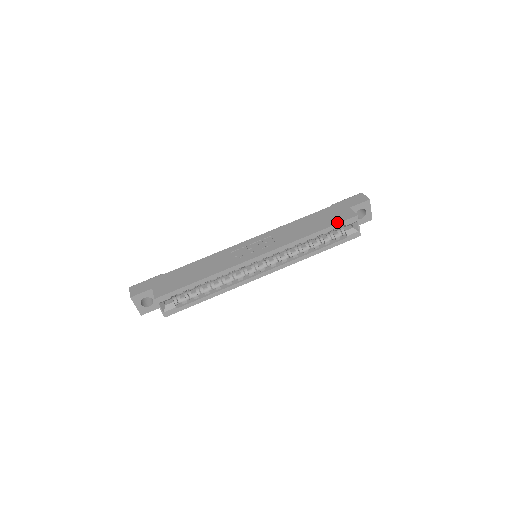
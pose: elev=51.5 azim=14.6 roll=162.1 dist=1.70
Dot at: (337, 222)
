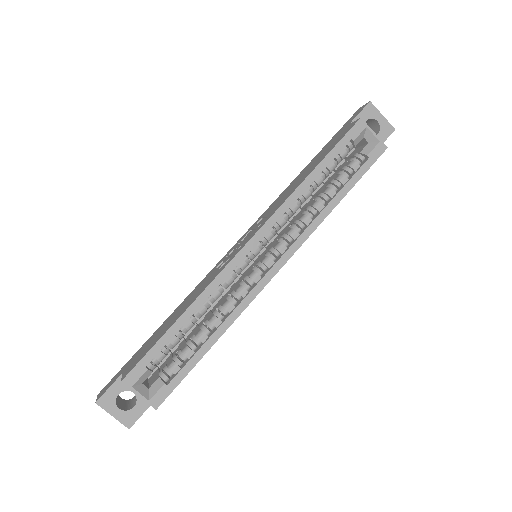
Dot at: (337, 142)
